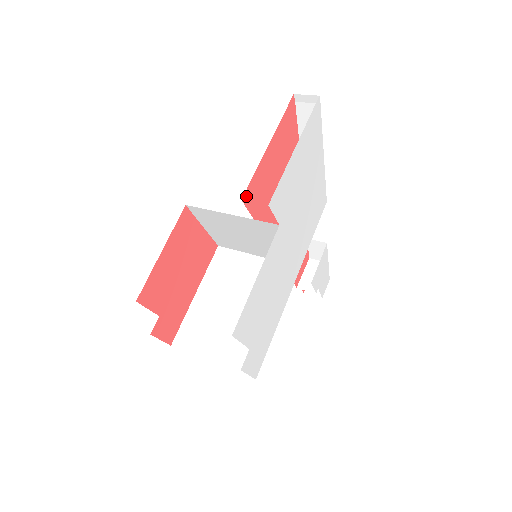
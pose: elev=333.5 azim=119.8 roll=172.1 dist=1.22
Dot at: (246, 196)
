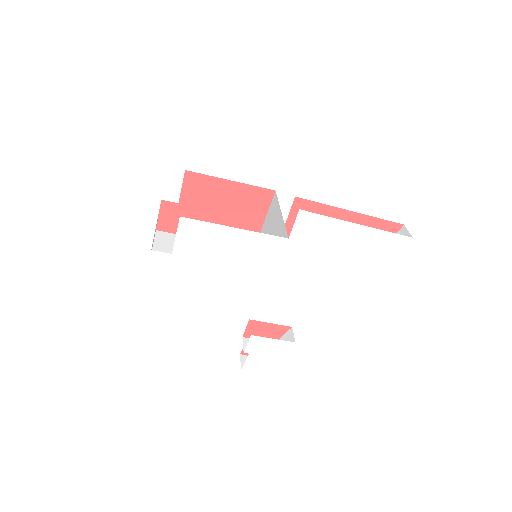
Dot at: (300, 202)
